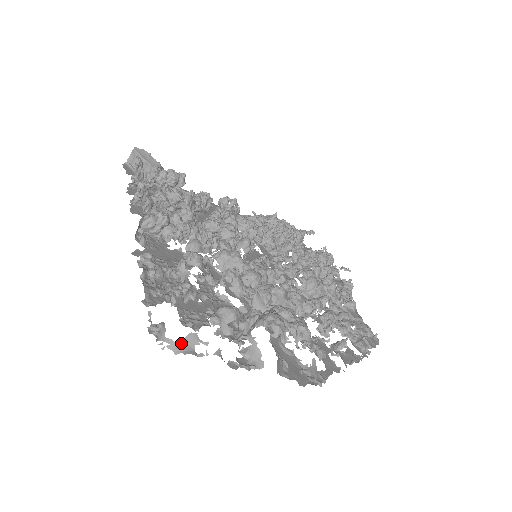
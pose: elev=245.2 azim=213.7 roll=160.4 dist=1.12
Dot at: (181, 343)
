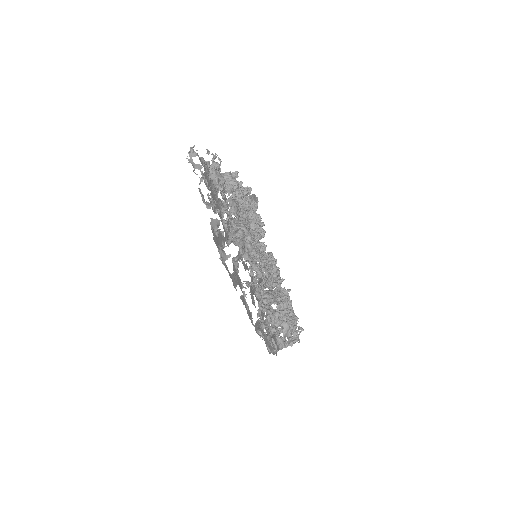
Dot at: (194, 163)
